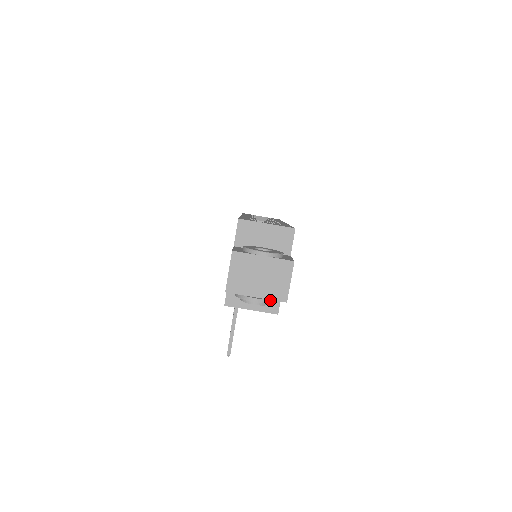
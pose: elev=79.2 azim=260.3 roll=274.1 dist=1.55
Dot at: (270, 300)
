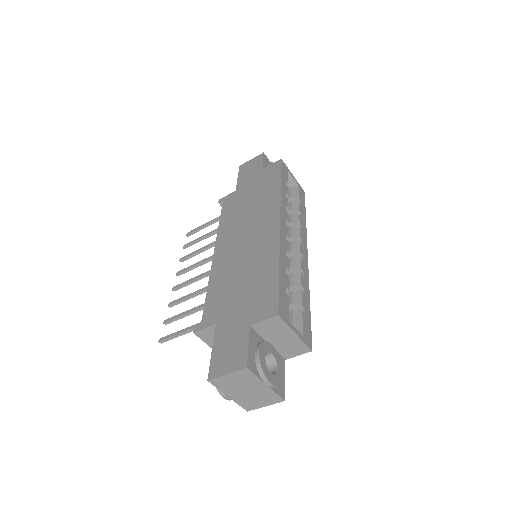
Dot at: occluded
